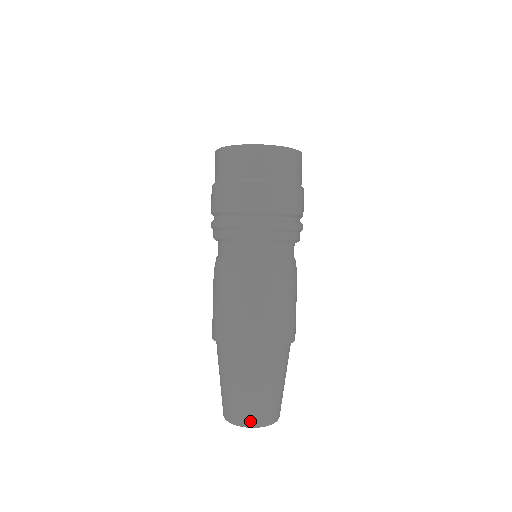
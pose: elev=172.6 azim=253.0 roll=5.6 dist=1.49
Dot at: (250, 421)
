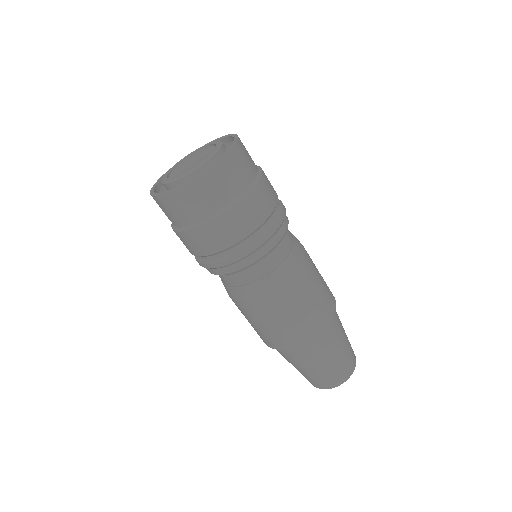
Dot at: (316, 386)
